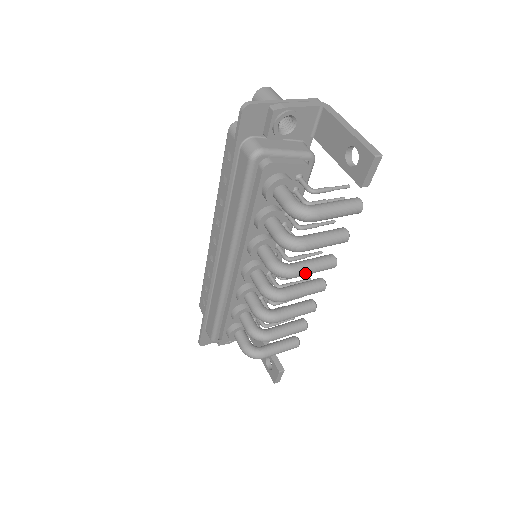
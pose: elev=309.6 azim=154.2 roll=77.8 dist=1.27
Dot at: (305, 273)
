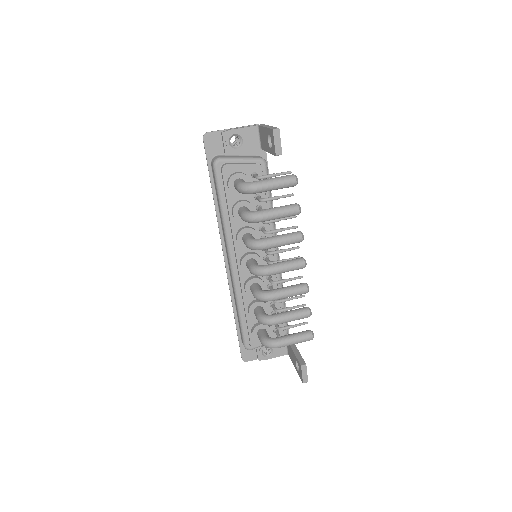
Dot at: (273, 243)
